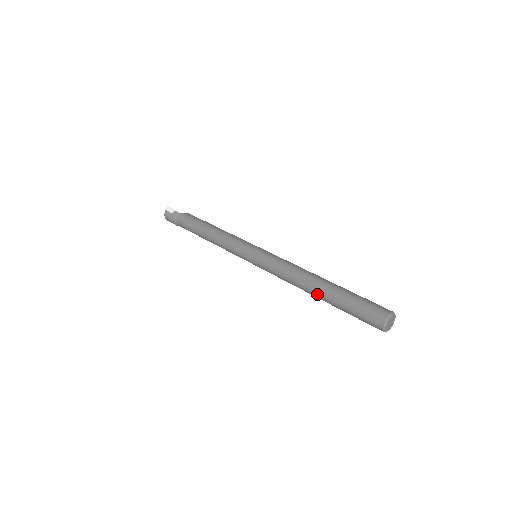
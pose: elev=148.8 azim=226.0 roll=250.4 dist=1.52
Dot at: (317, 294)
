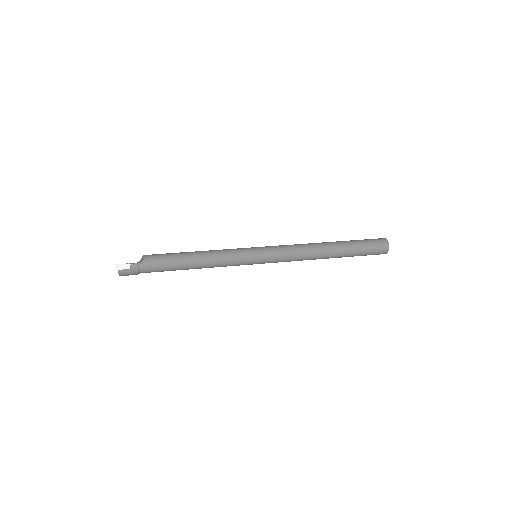
Dot at: occluded
